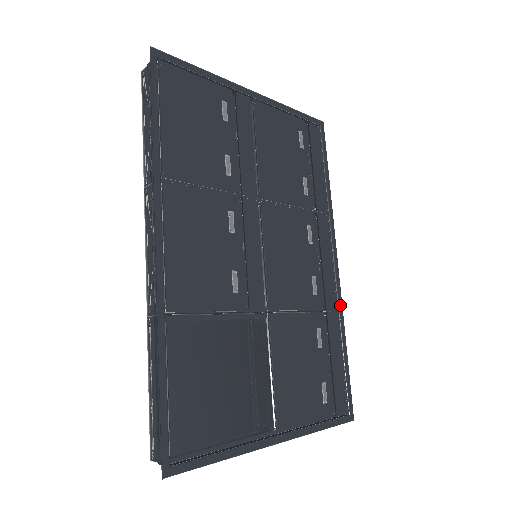
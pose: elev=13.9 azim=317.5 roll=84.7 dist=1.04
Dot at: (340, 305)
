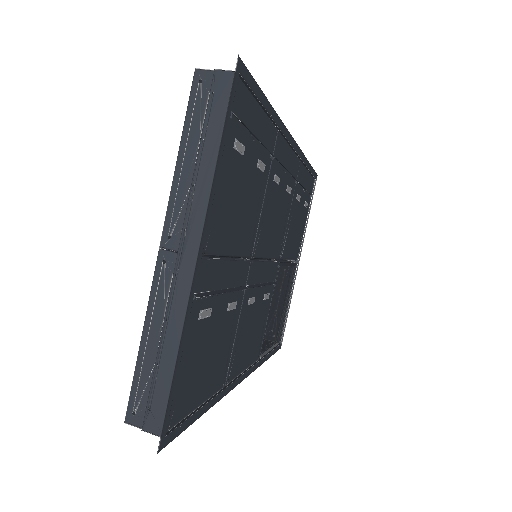
Dot at: (301, 156)
